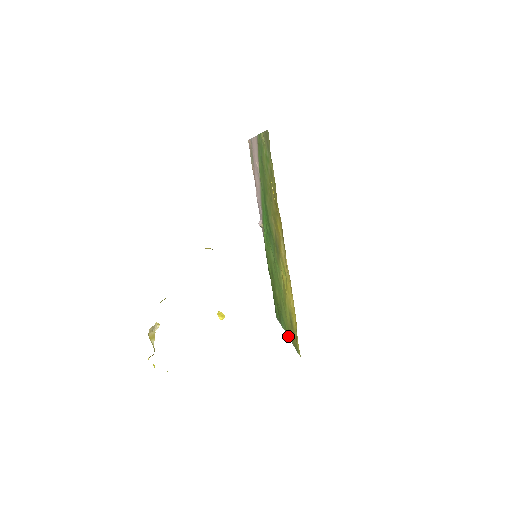
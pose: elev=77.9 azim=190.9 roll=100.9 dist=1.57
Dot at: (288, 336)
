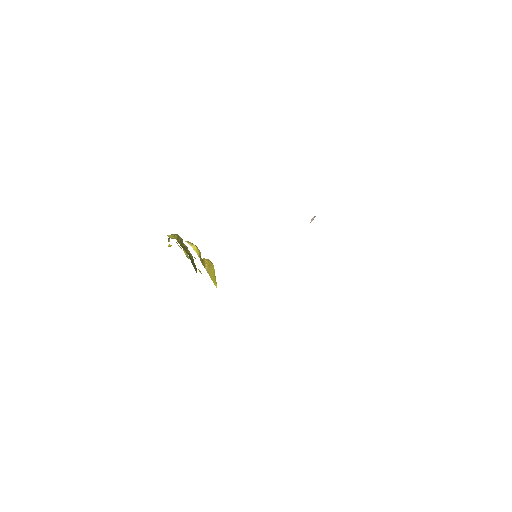
Dot at: occluded
